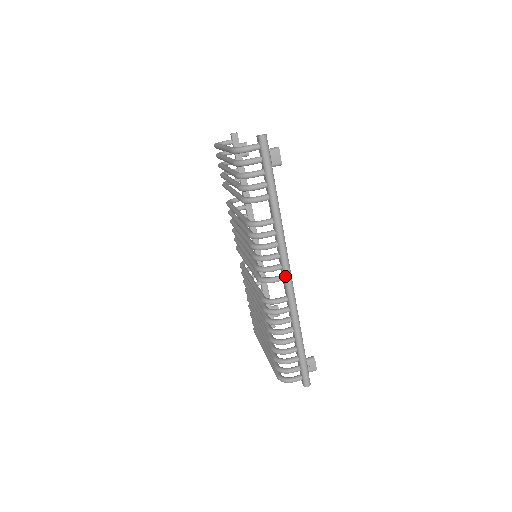
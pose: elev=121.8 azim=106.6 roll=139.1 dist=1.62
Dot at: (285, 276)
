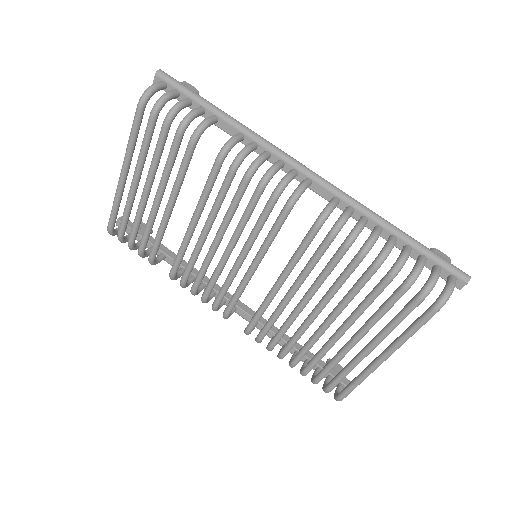
Dot at: (308, 173)
